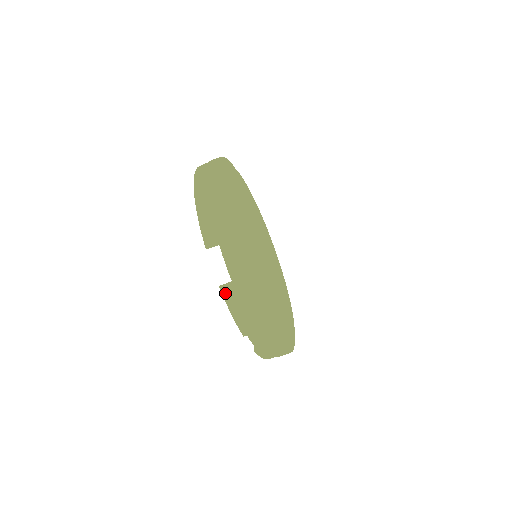
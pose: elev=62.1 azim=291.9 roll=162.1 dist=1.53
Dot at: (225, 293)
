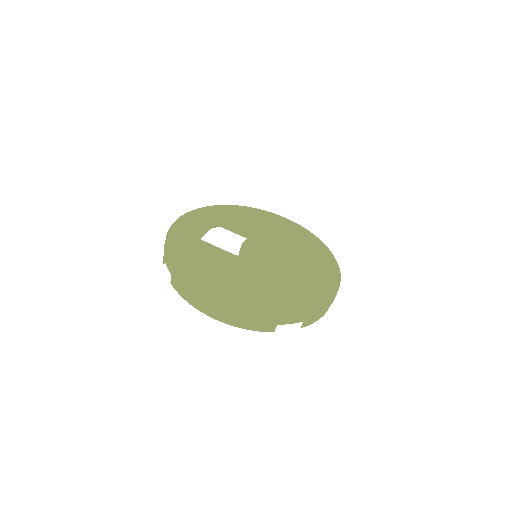
Dot at: (306, 325)
